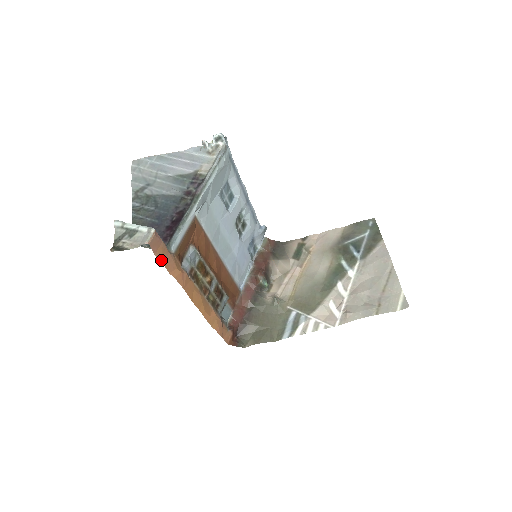
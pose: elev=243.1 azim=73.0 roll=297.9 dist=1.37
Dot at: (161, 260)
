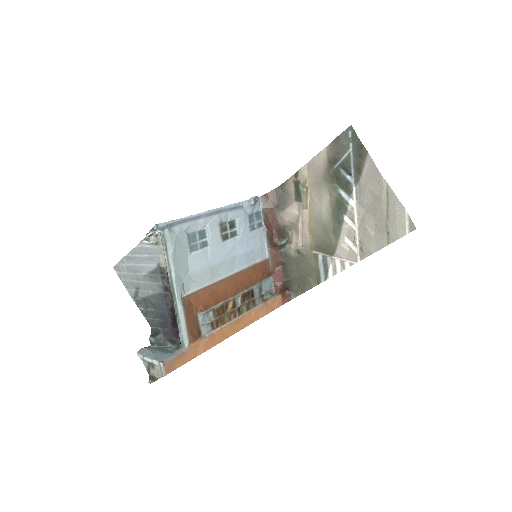
Dot at: (183, 364)
